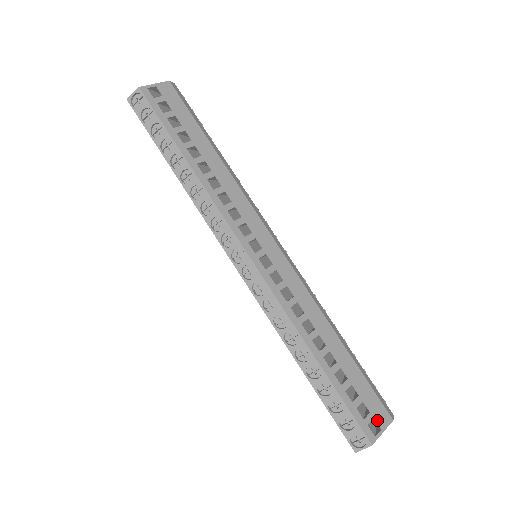
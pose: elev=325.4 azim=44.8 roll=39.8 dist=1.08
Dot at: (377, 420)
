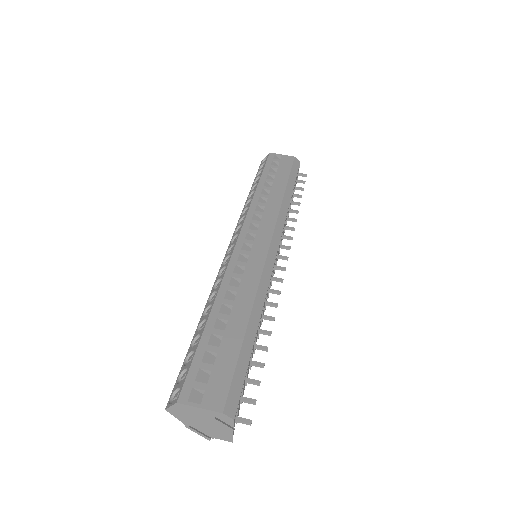
Dot at: (207, 395)
